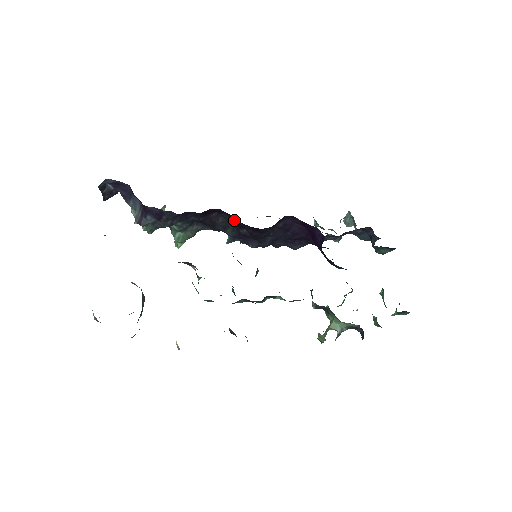
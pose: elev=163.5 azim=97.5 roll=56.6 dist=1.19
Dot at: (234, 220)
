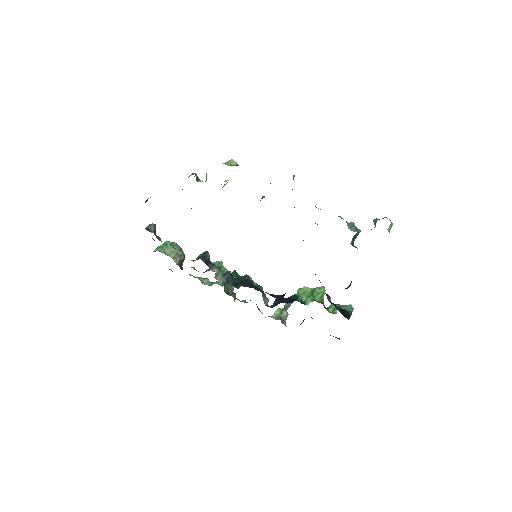
Dot at: occluded
